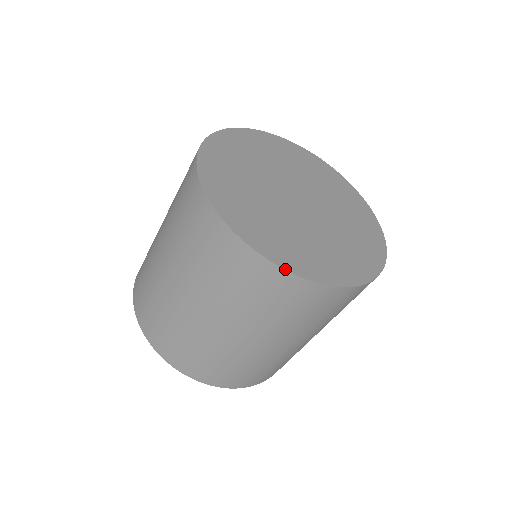
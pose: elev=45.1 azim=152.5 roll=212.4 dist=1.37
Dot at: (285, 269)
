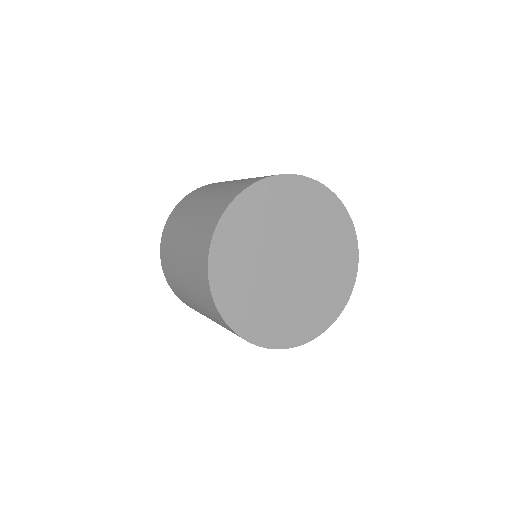
Dot at: occluded
